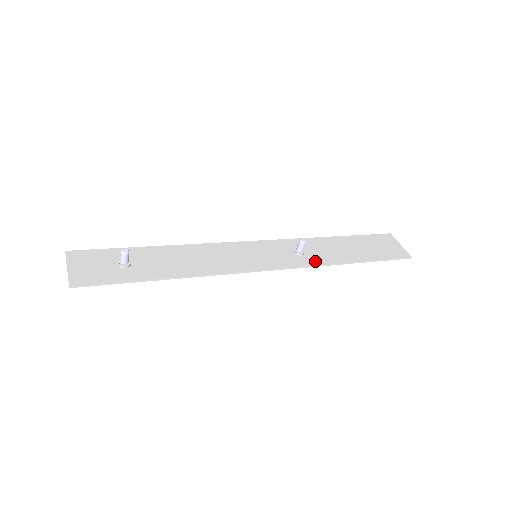
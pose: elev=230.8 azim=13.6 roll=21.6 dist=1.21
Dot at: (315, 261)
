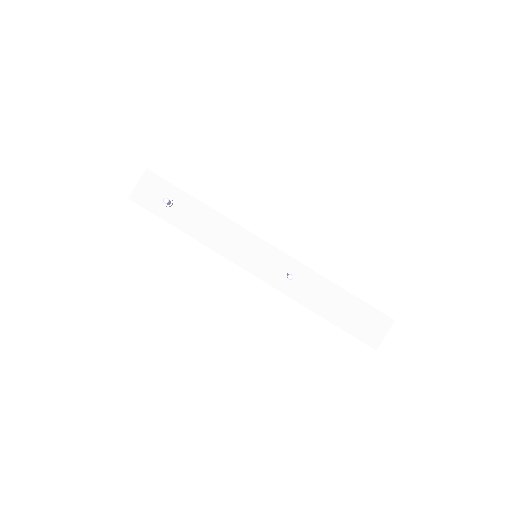
Dot at: (291, 292)
